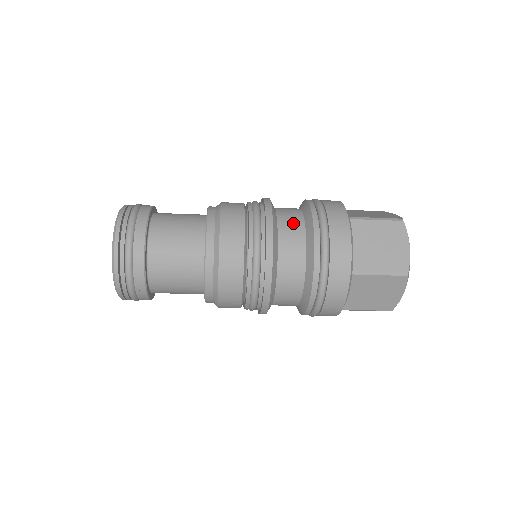
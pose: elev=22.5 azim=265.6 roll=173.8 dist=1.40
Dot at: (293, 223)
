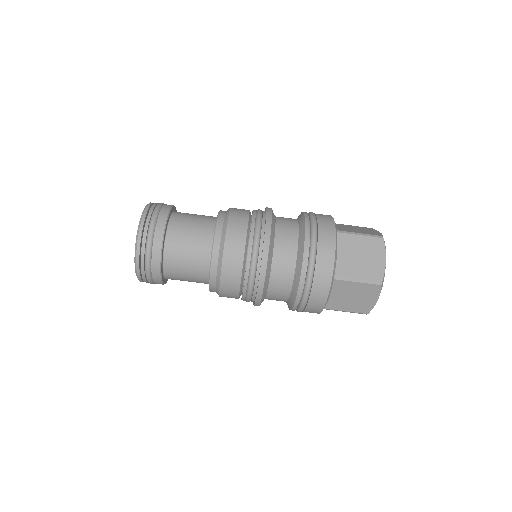
Dot at: (289, 231)
